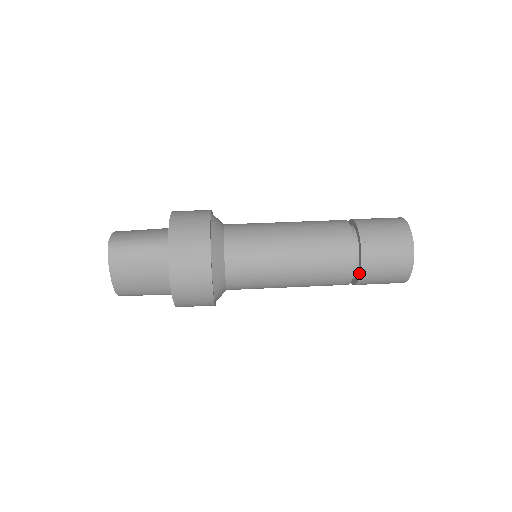
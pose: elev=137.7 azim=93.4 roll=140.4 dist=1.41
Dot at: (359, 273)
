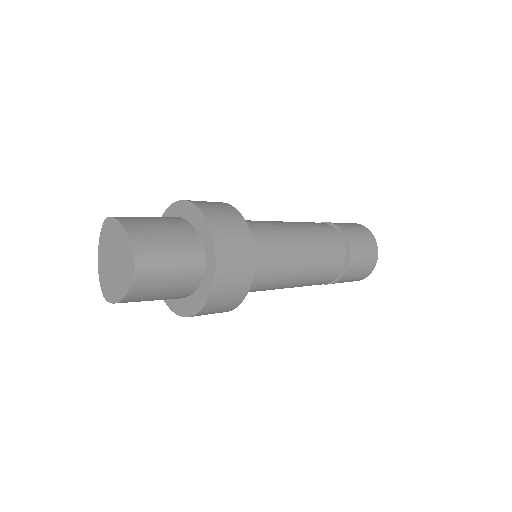
Dot at: (340, 231)
